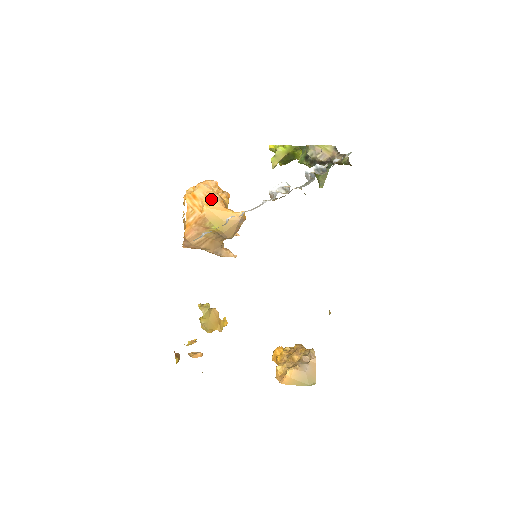
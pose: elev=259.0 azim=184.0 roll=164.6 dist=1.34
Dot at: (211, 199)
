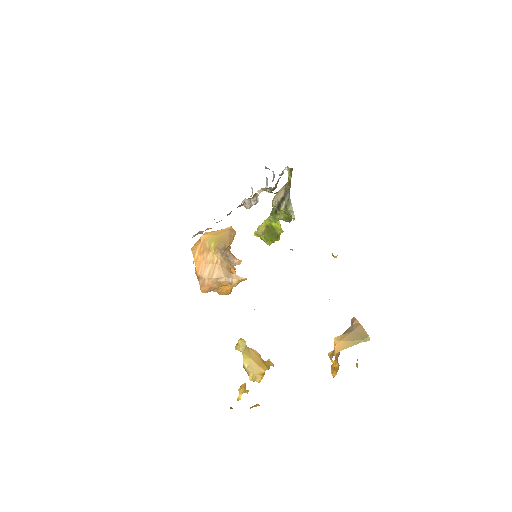
Dot at: occluded
